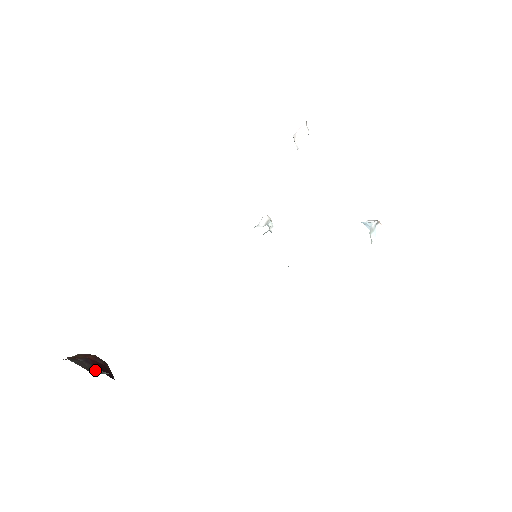
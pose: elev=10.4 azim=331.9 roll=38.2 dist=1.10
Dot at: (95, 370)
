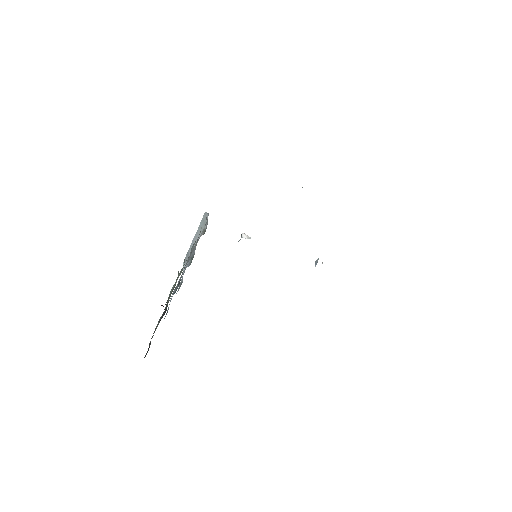
Dot at: occluded
